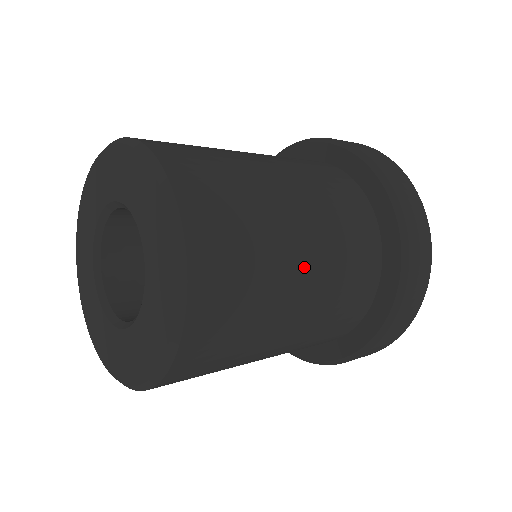
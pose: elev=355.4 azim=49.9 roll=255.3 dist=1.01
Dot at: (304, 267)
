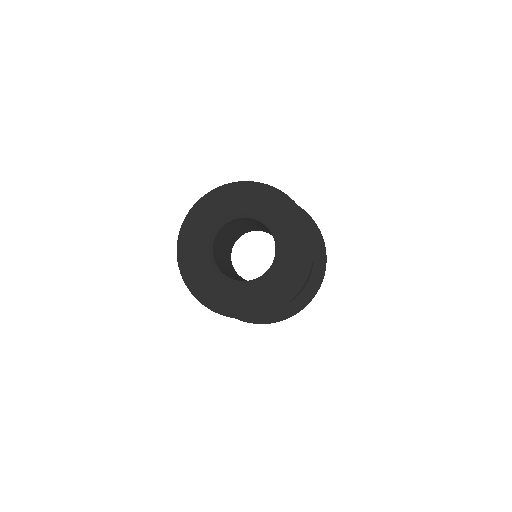
Dot at: occluded
